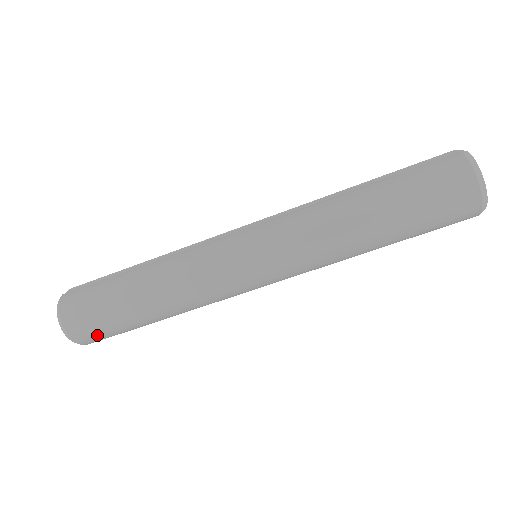
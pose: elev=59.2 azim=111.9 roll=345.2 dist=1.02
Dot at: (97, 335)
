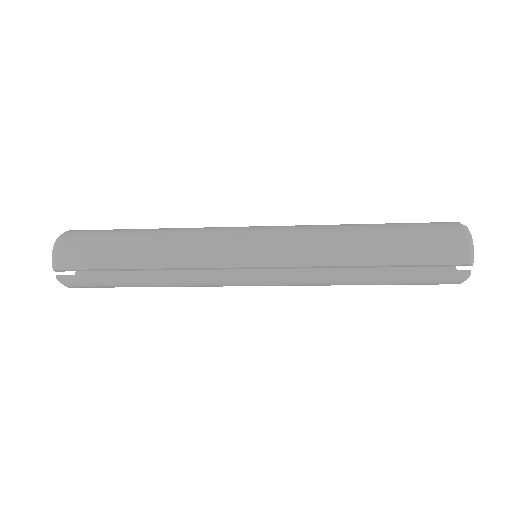
Dot at: occluded
